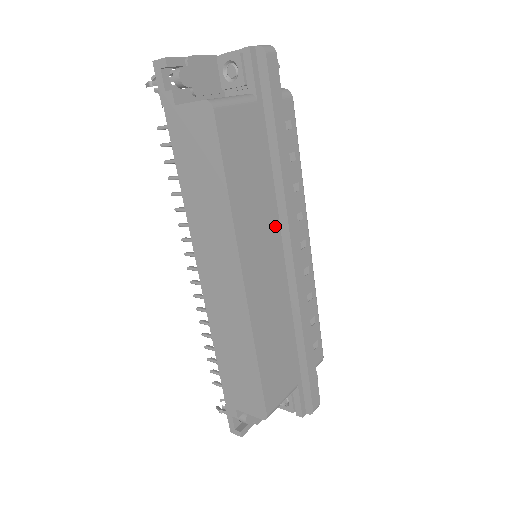
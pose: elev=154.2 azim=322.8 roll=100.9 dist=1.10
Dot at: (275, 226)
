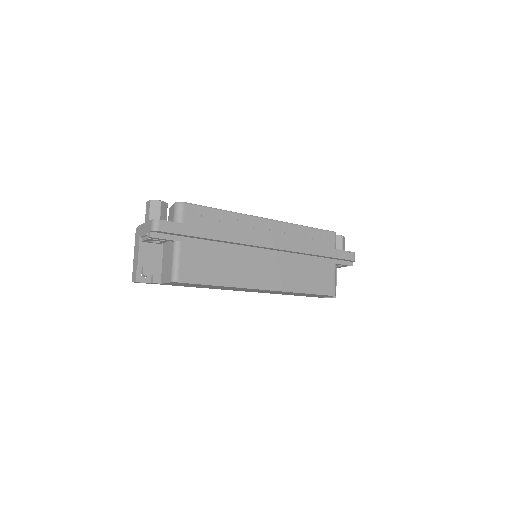
Dot at: (249, 251)
